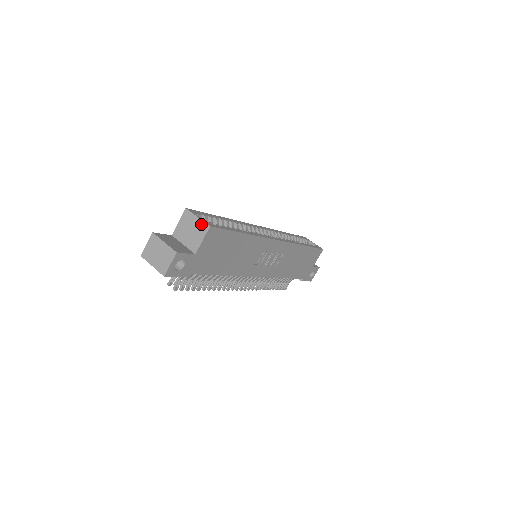
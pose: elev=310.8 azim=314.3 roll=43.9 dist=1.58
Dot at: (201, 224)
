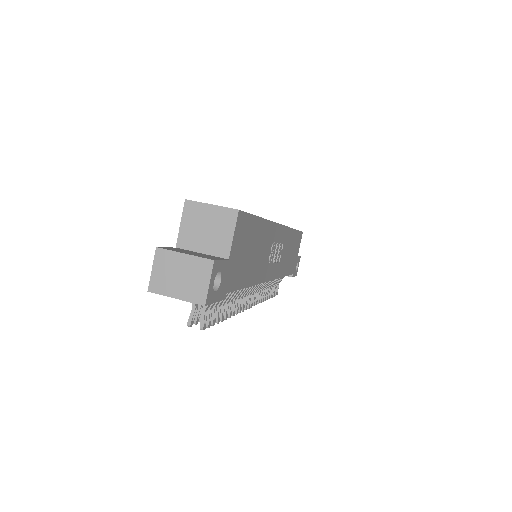
Dot at: (221, 212)
